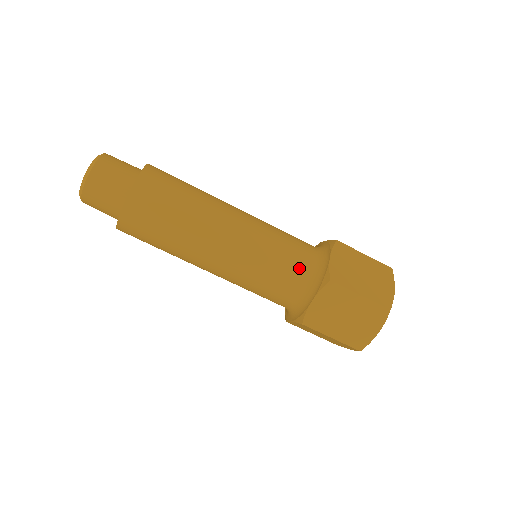
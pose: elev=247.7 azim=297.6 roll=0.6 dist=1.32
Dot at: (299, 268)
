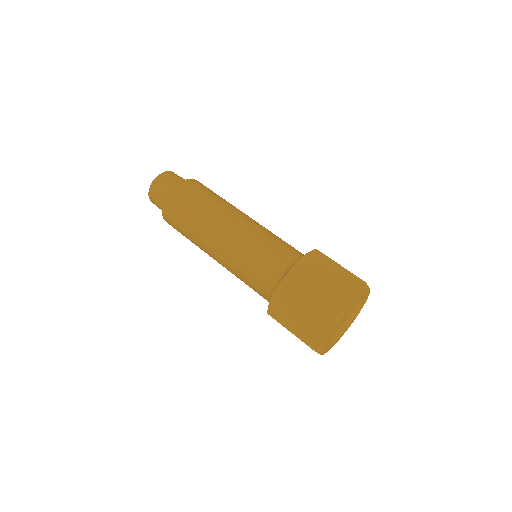
Dot at: (272, 265)
